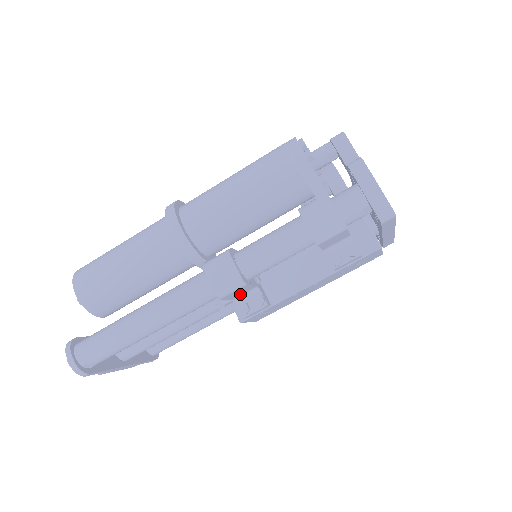
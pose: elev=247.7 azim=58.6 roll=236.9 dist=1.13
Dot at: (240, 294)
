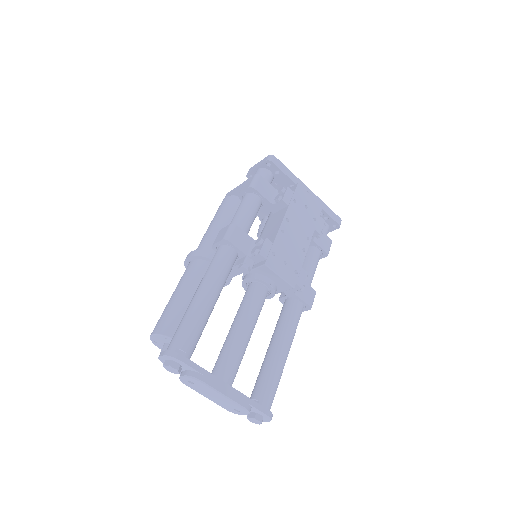
Dot at: (246, 247)
